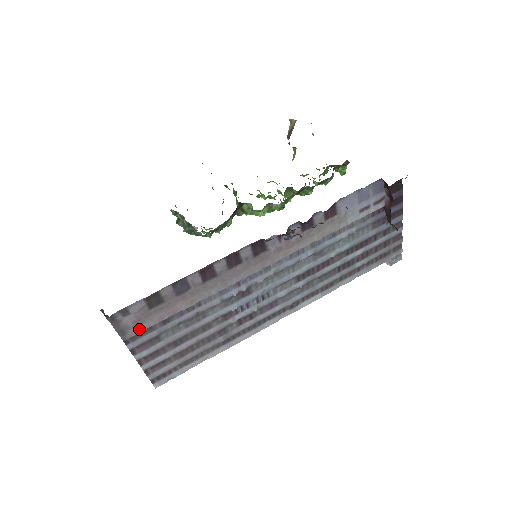
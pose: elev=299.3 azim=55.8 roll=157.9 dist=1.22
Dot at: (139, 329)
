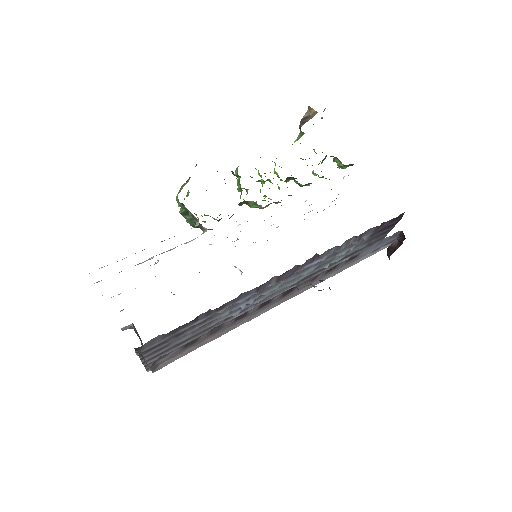
Dot at: (168, 362)
